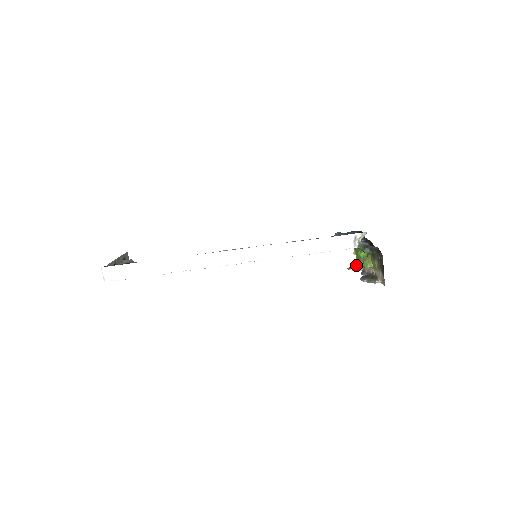
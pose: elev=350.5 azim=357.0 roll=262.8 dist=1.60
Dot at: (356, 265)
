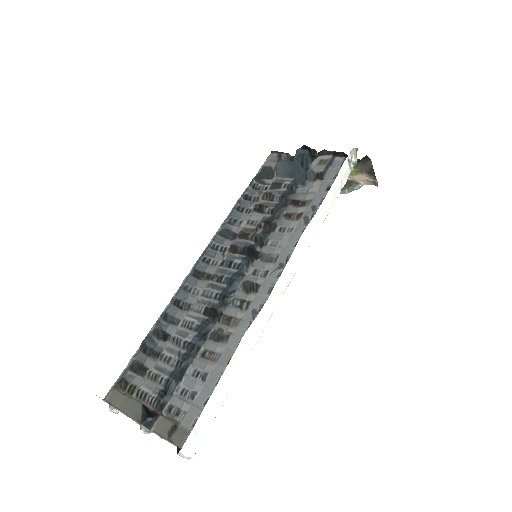
Dot at: occluded
